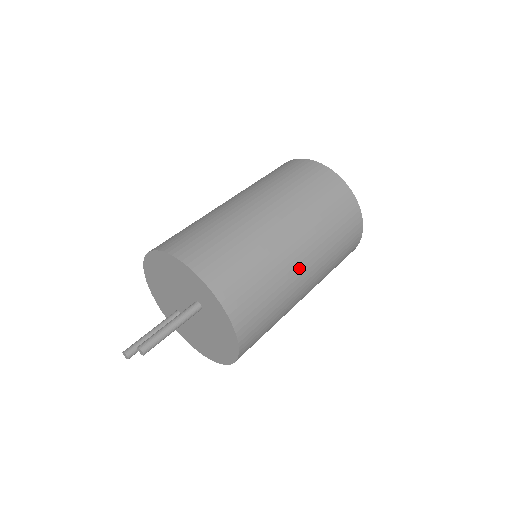
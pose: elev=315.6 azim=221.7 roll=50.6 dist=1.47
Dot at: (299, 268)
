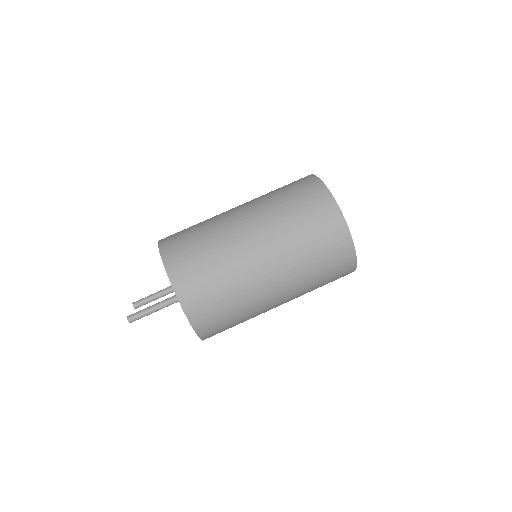
Dot at: (267, 293)
